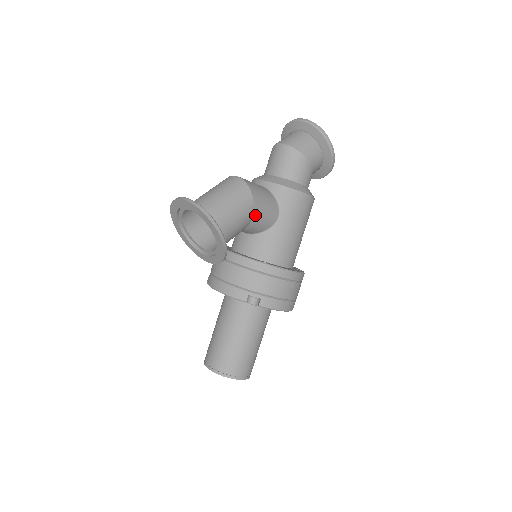
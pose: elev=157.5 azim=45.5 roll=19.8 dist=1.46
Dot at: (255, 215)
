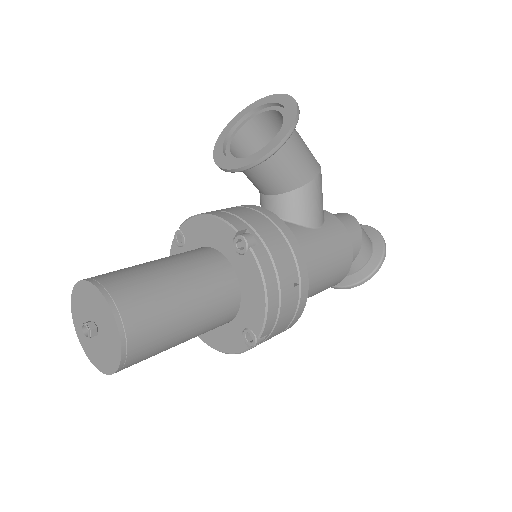
Dot at: (310, 186)
